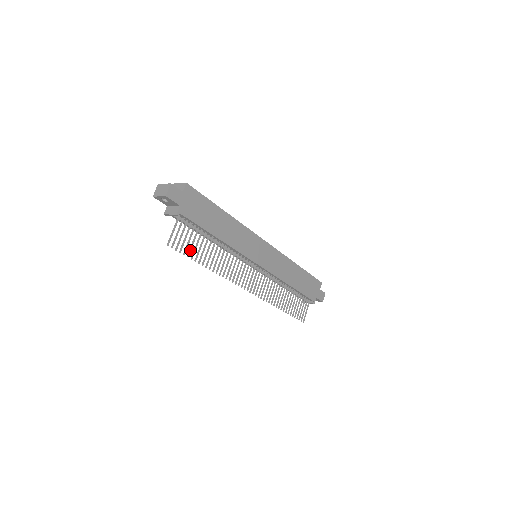
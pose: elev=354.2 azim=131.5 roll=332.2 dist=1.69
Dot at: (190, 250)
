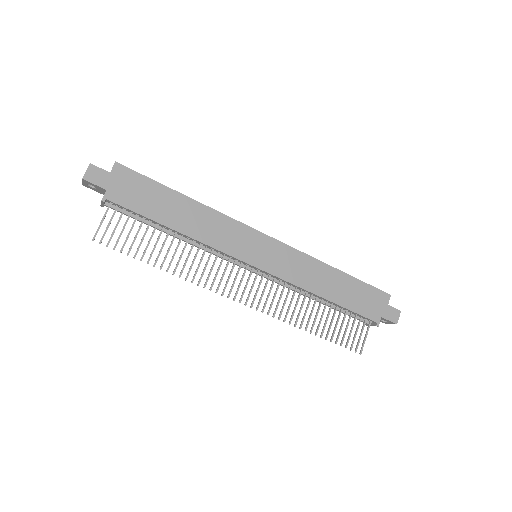
Dot at: (131, 246)
